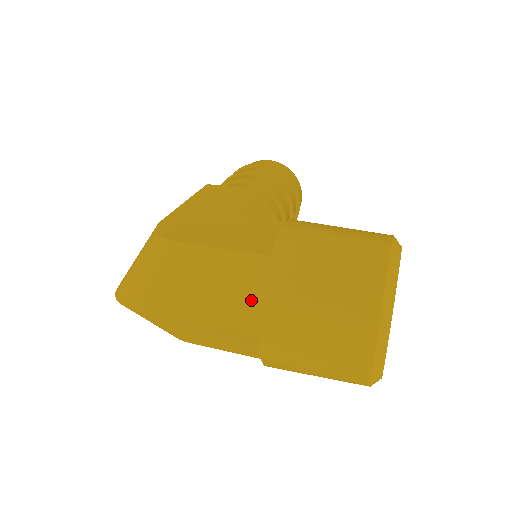
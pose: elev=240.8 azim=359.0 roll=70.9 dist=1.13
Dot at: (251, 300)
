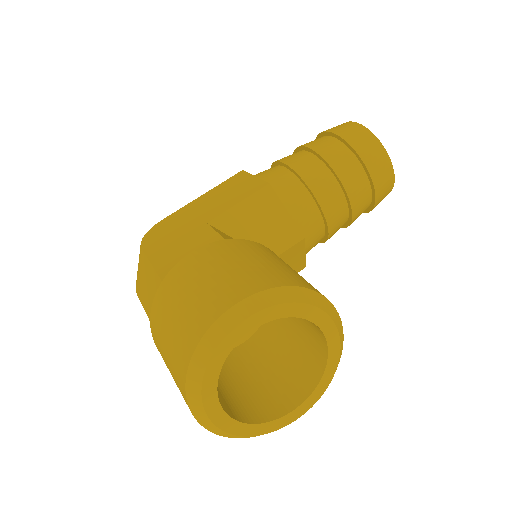
Dot at: occluded
